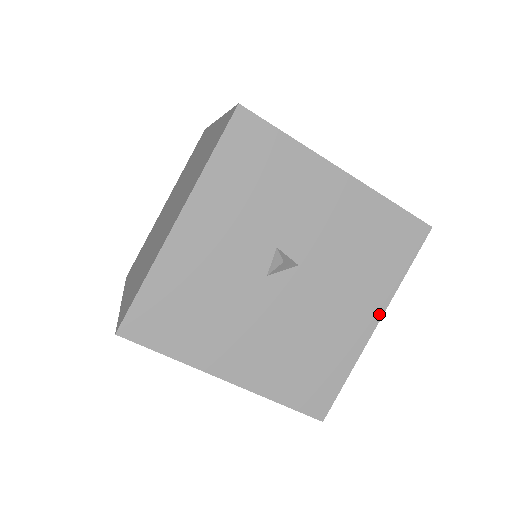
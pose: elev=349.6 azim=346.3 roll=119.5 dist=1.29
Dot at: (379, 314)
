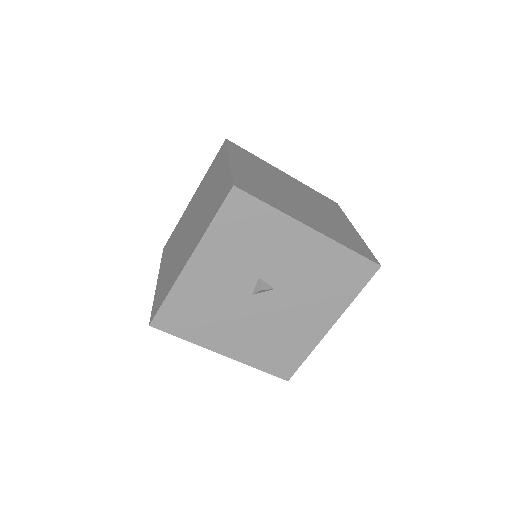
Dot at: (334, 320)
